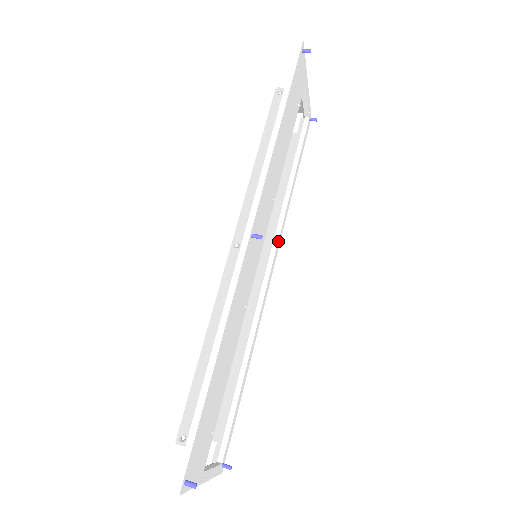
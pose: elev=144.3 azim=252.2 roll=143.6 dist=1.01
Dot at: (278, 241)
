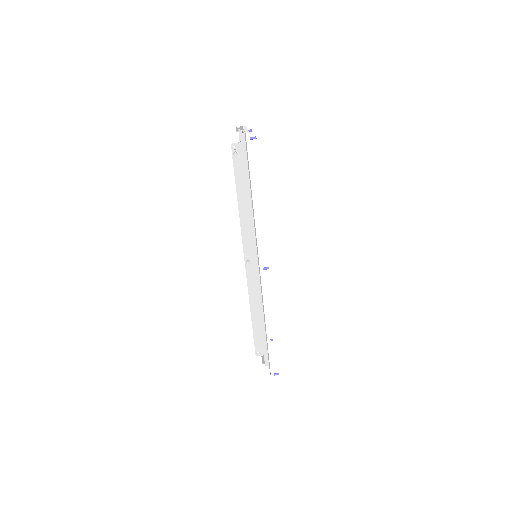
Dot at: occluded
